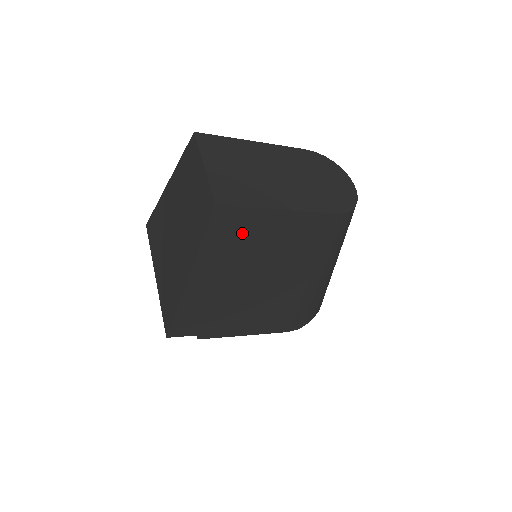
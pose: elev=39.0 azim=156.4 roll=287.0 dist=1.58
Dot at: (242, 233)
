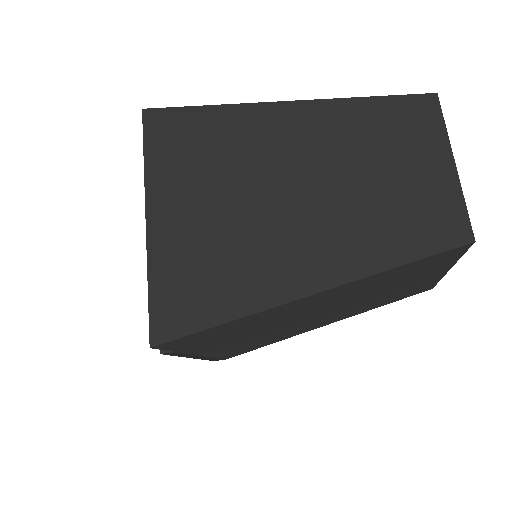
Dot at: (410, 275)
